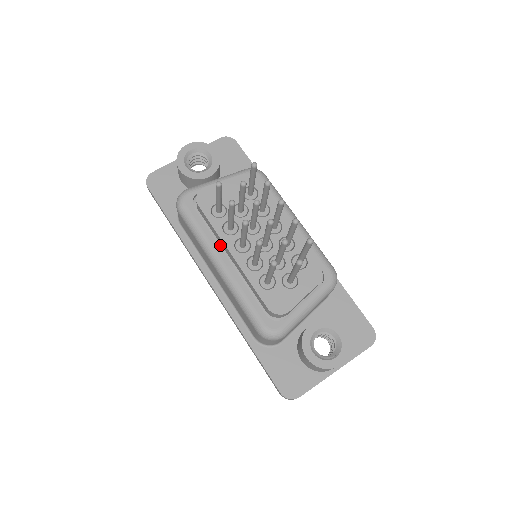
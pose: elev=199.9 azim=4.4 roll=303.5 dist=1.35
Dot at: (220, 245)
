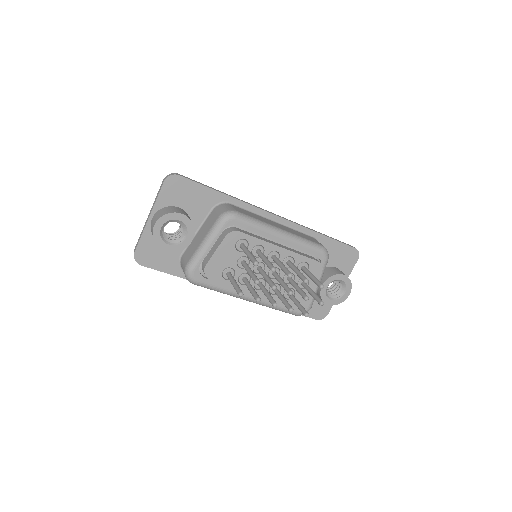
Dot at: occluded
